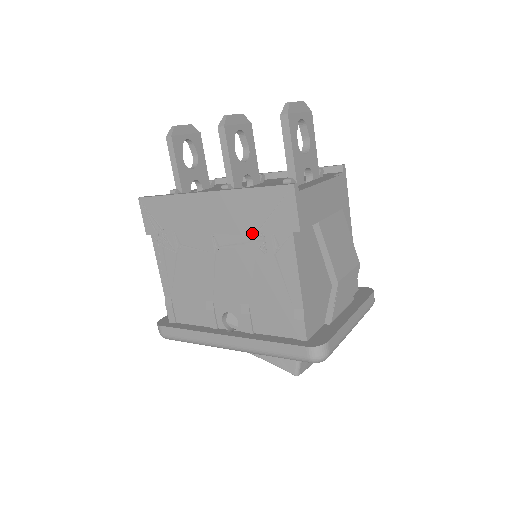
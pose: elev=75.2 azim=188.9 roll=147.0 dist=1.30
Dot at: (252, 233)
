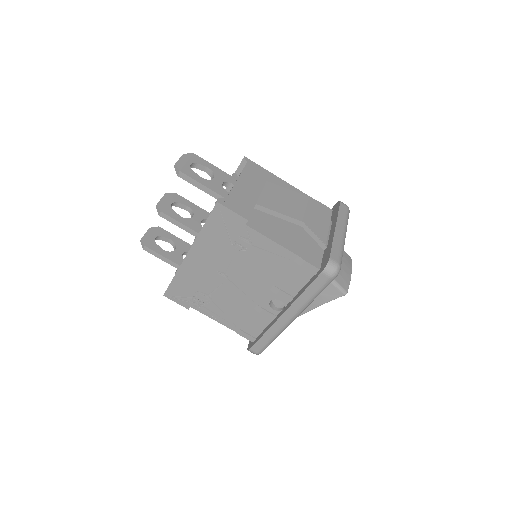
Dot at: (230, 248)
